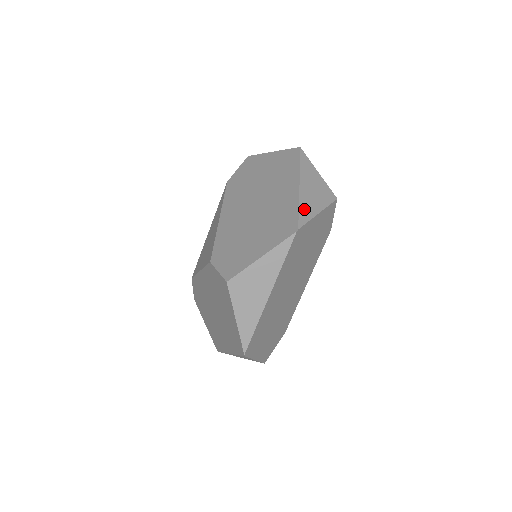
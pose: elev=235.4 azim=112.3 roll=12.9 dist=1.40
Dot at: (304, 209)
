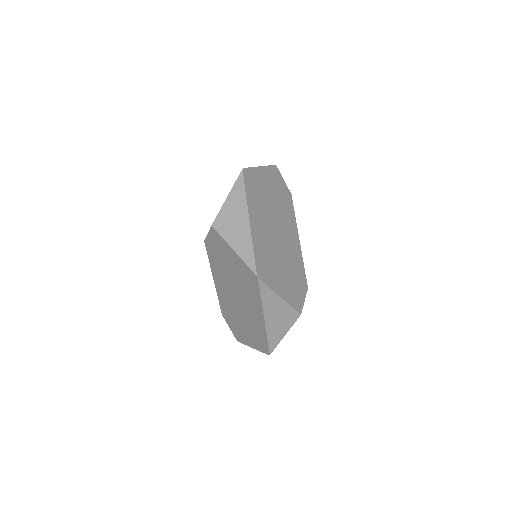
Dot at: occluded
